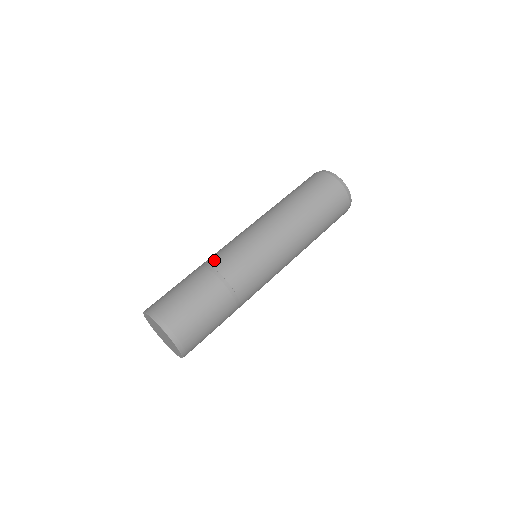
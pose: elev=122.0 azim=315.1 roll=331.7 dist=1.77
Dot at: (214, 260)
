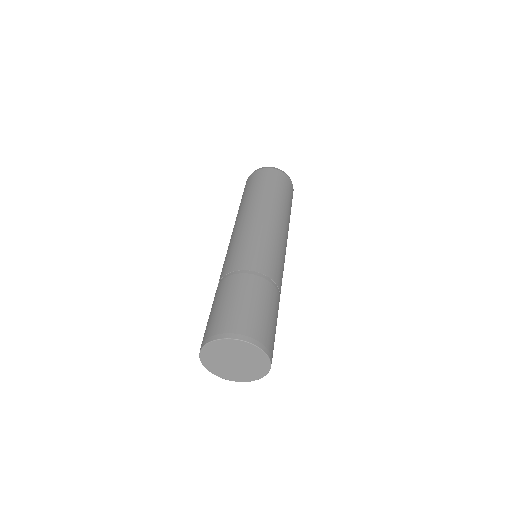
Dot at: (234, 265)
